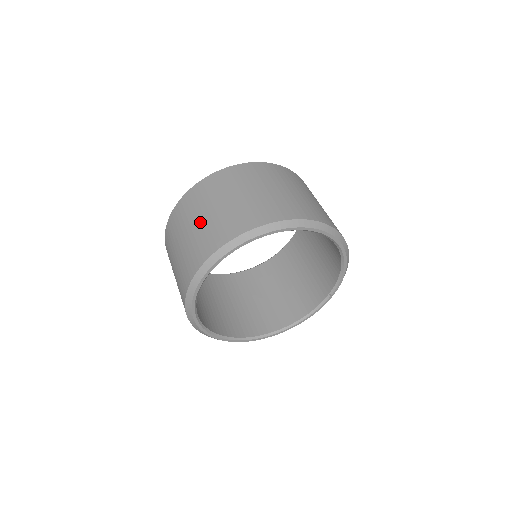
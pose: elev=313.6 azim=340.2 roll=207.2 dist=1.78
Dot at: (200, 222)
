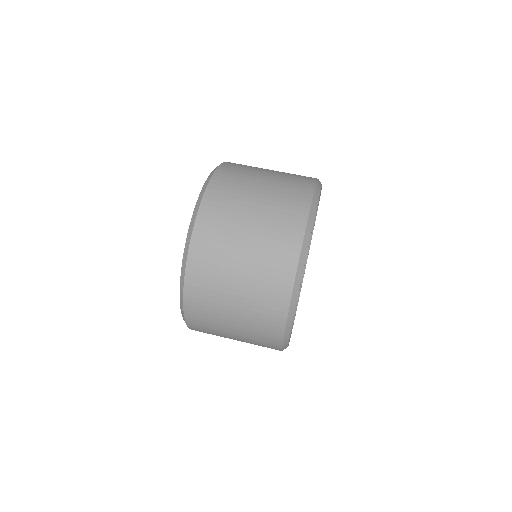
Dot at: (264, 189)
